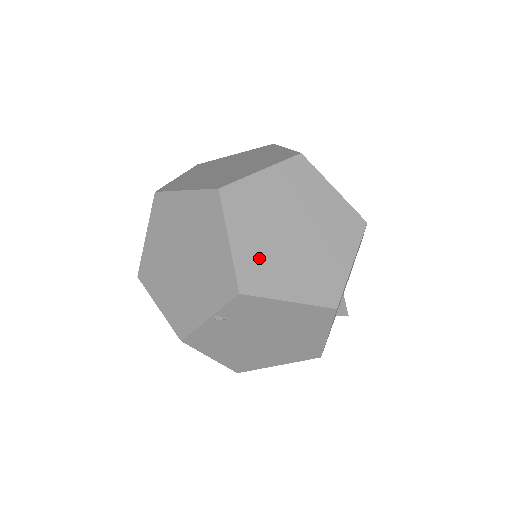
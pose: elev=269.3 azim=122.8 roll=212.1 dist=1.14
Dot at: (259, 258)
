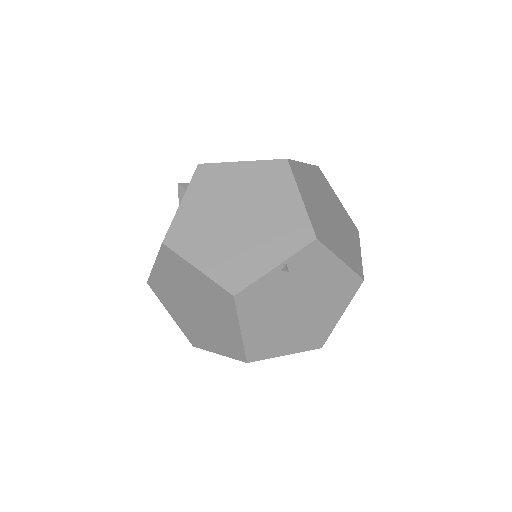
Dot at: (319, 220)
